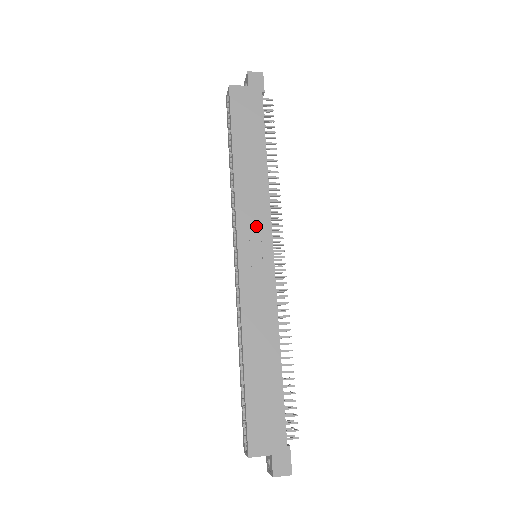
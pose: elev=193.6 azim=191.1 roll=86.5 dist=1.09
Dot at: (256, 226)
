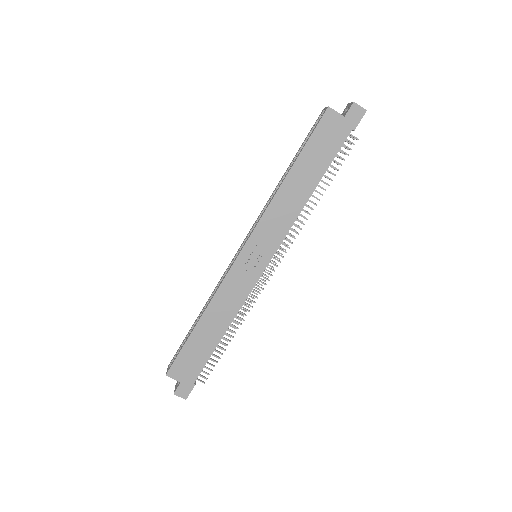
Dot at: (268, 238)
